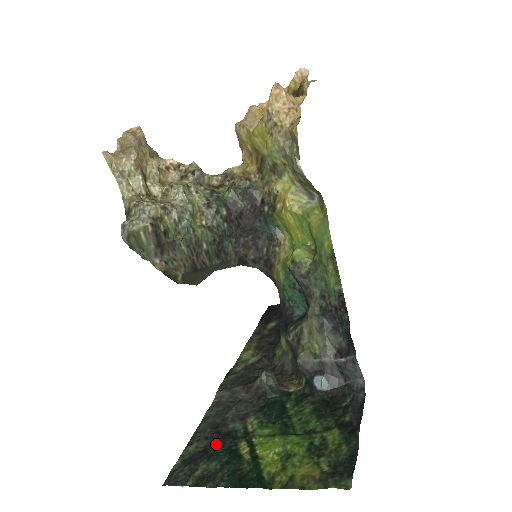
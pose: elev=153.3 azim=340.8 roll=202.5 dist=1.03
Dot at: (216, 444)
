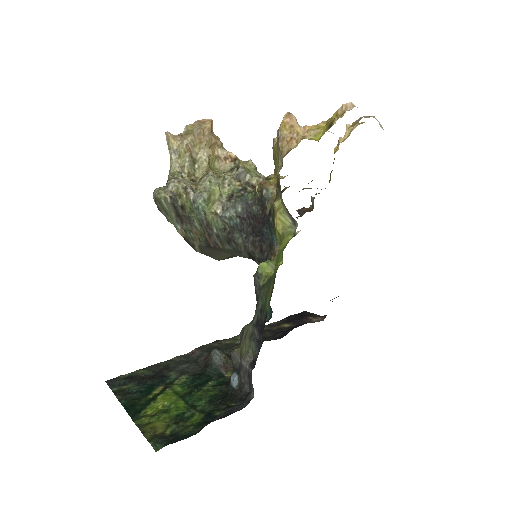
Dot at: (151, 378)
